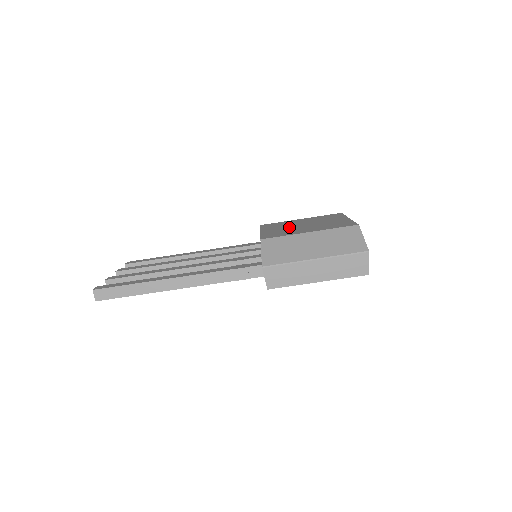
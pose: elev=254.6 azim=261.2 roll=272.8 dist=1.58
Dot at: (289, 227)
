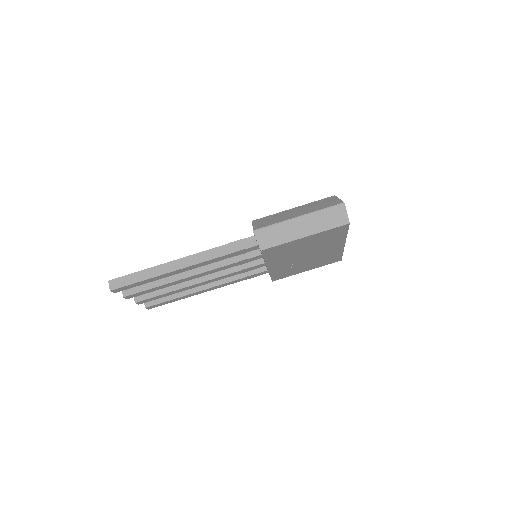
Dot at: occluded
